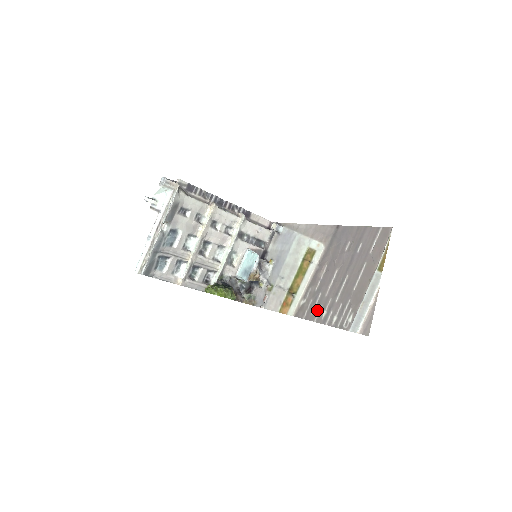
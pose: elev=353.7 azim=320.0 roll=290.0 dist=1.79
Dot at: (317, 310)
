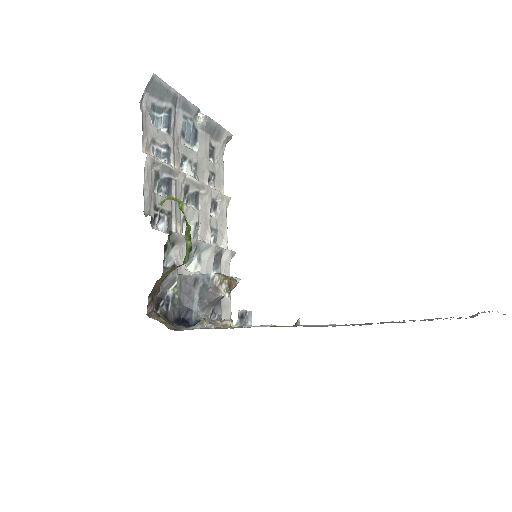
Dot at: occluded
